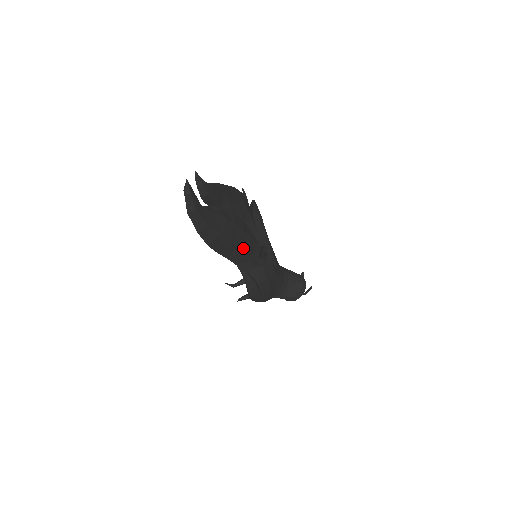
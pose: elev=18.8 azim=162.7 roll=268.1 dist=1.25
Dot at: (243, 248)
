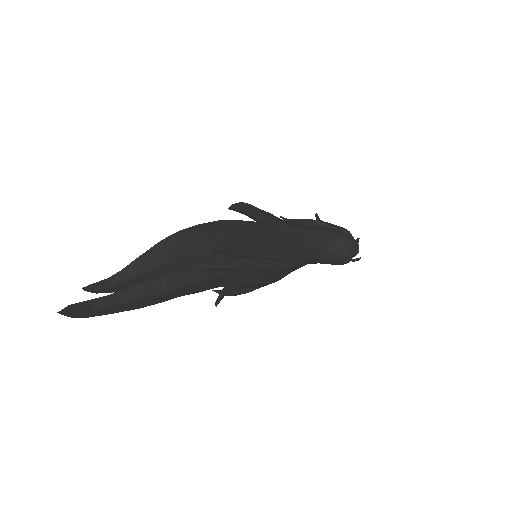
Dot at: (195, 292)
